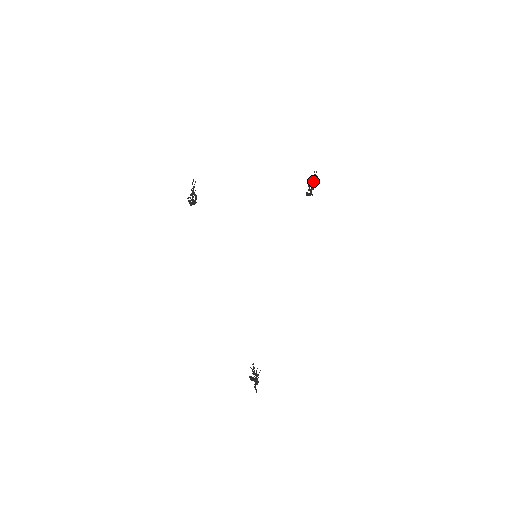
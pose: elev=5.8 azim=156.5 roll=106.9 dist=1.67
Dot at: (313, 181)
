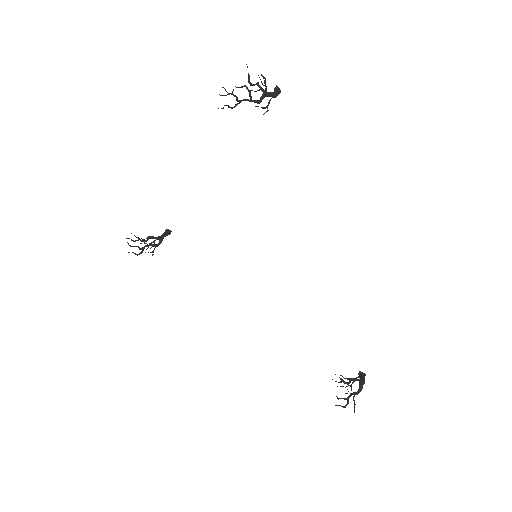
Dot at: (251, 85)
